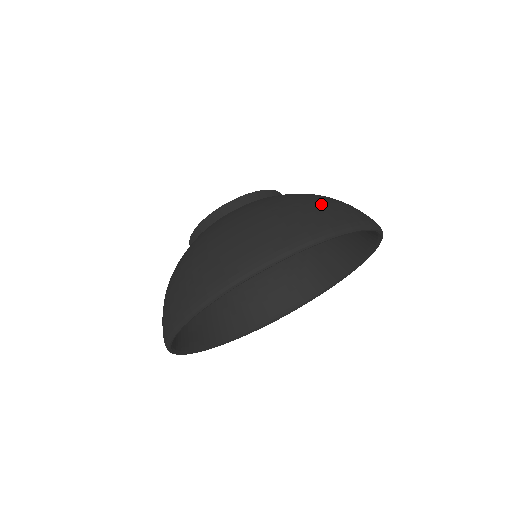
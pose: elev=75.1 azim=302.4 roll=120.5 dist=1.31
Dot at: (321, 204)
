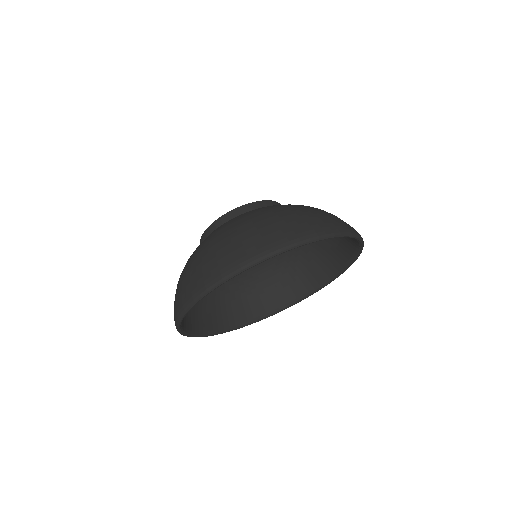
Dot at: (245, 235)
